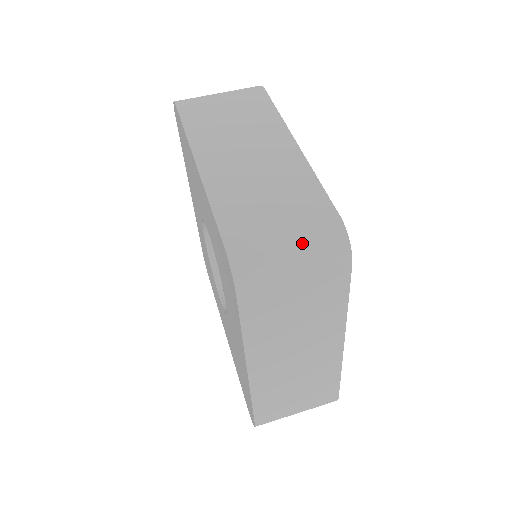
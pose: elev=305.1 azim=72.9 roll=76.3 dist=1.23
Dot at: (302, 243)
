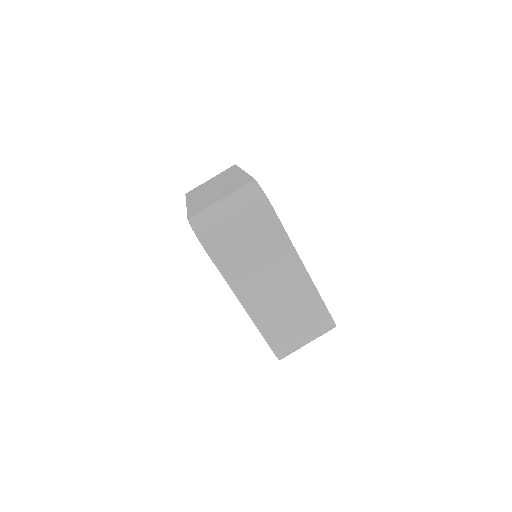
Dot at: (313, 339)
